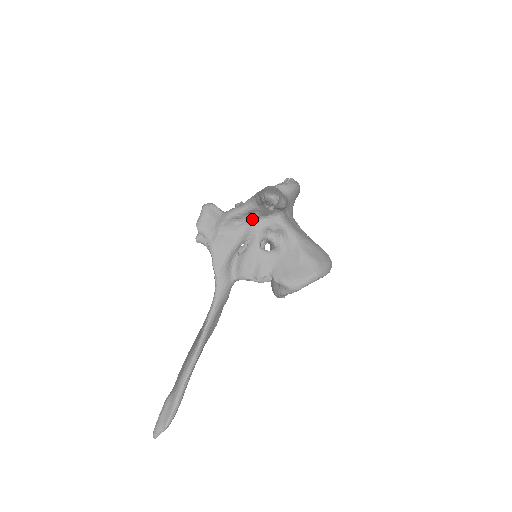
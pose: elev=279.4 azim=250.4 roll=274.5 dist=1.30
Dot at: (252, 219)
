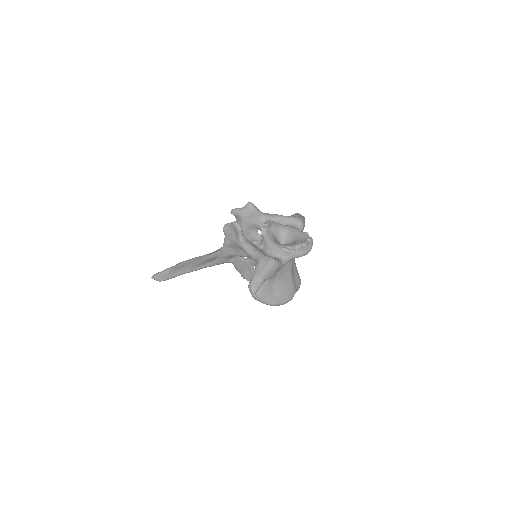
Dot at: occluded
